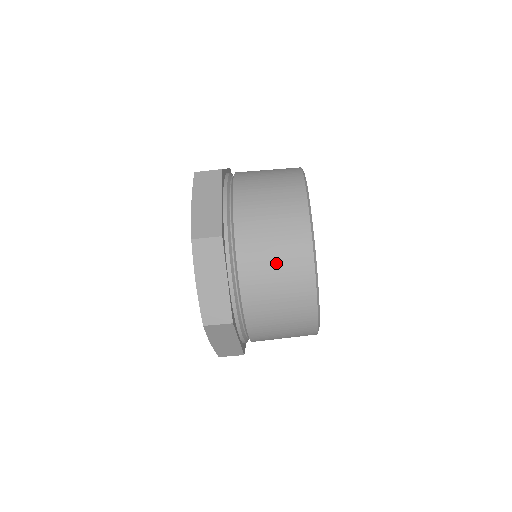
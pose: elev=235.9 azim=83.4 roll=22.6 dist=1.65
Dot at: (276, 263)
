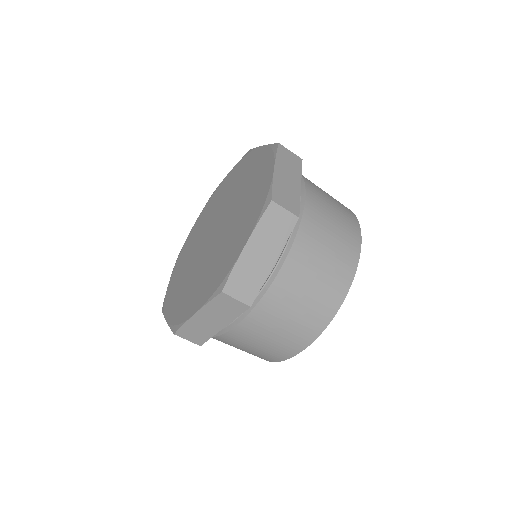
Dot at: (320, 274)
